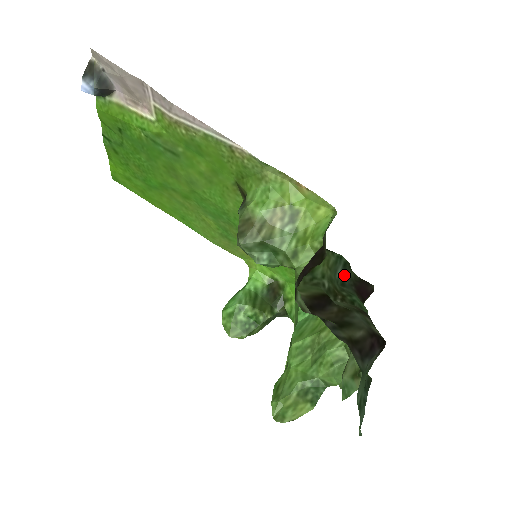
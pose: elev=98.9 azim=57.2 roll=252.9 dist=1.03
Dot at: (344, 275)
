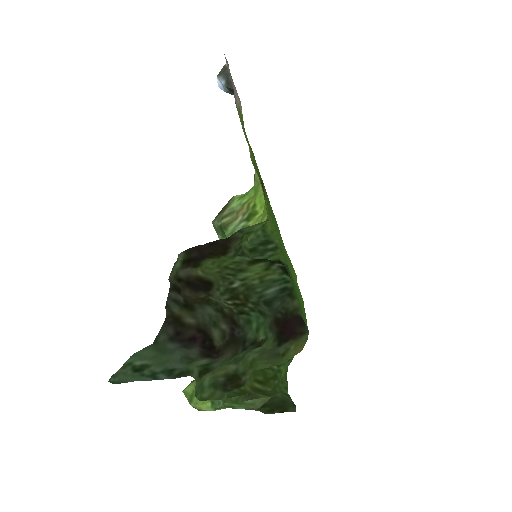
Dot at: (275, 297)
